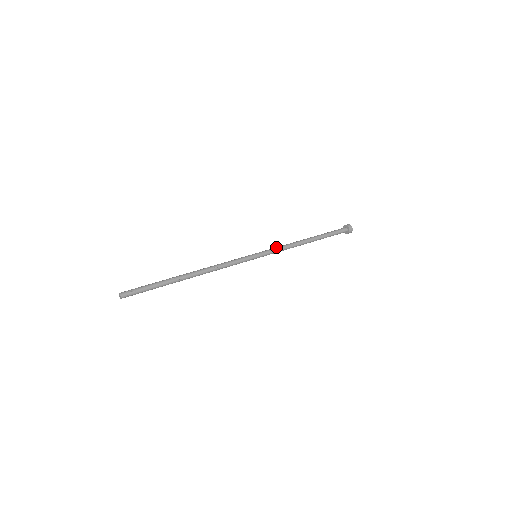
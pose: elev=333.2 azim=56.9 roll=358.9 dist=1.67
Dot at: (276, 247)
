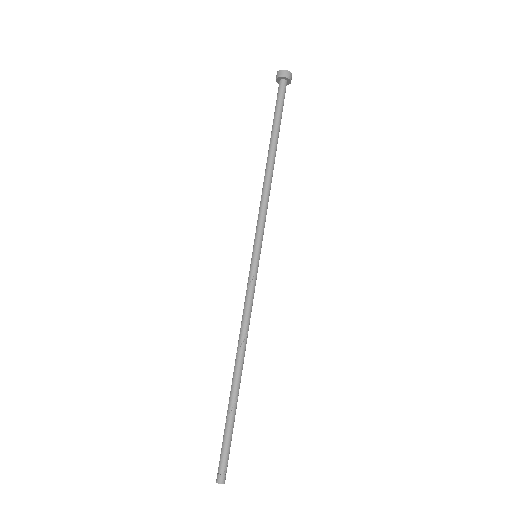
Dot at: (263, 217)
